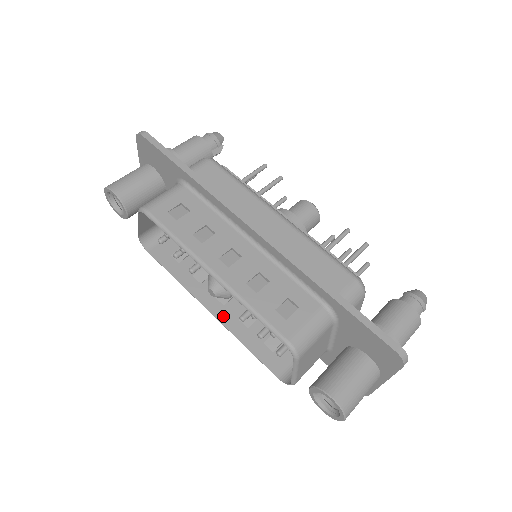
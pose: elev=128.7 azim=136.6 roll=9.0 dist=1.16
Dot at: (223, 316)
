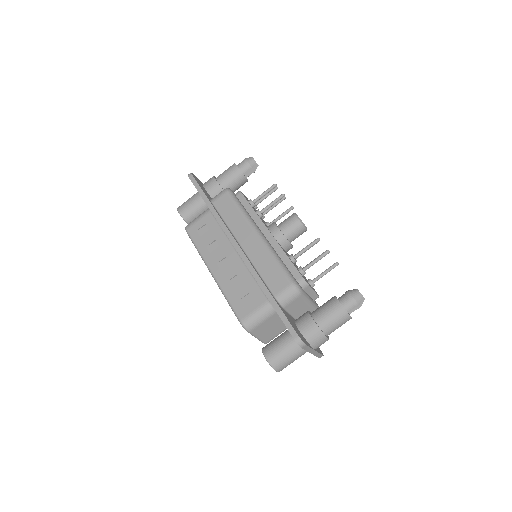
Dot at: occluded
